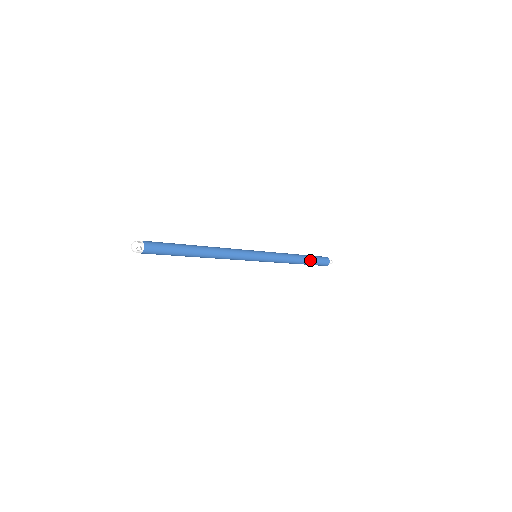
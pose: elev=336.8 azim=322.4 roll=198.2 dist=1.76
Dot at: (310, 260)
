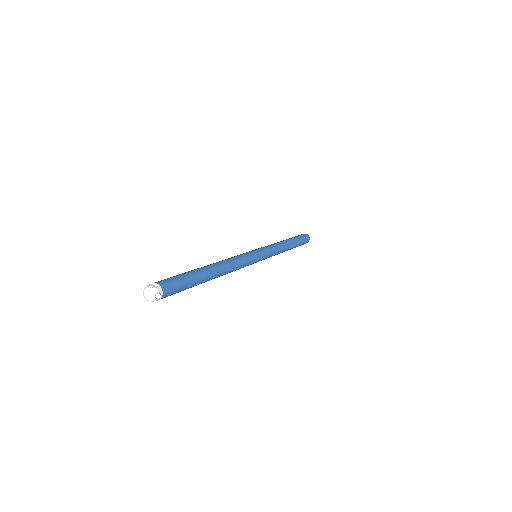
Dot at: (297, 243)
